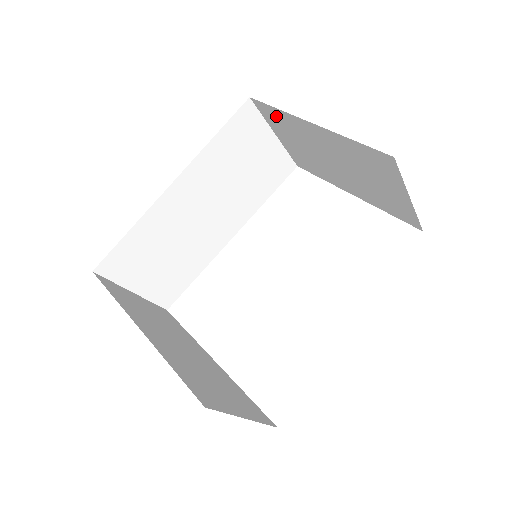
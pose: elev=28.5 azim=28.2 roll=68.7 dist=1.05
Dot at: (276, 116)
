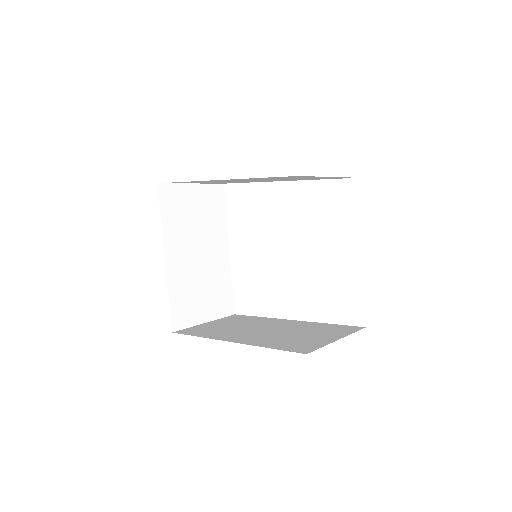
Dot at: occluded
